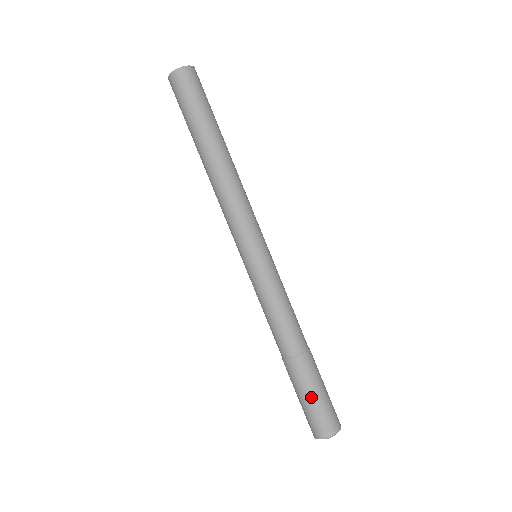
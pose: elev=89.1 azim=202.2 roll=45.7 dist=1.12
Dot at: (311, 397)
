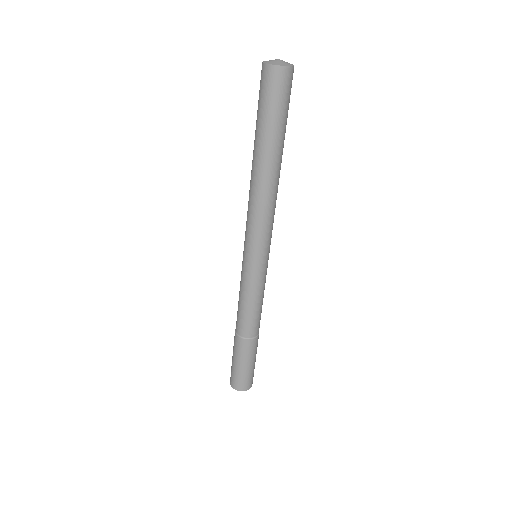
Dot at: (237, 363)
